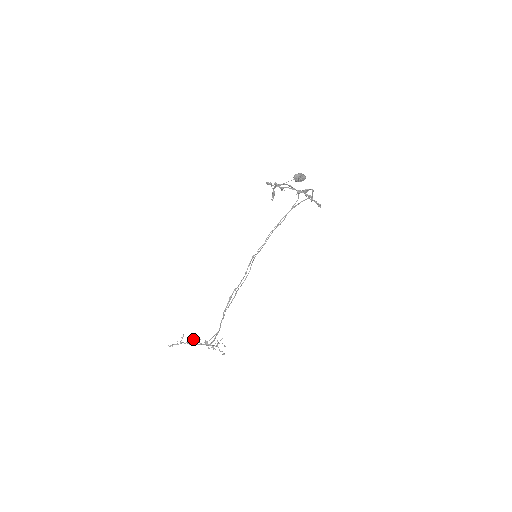
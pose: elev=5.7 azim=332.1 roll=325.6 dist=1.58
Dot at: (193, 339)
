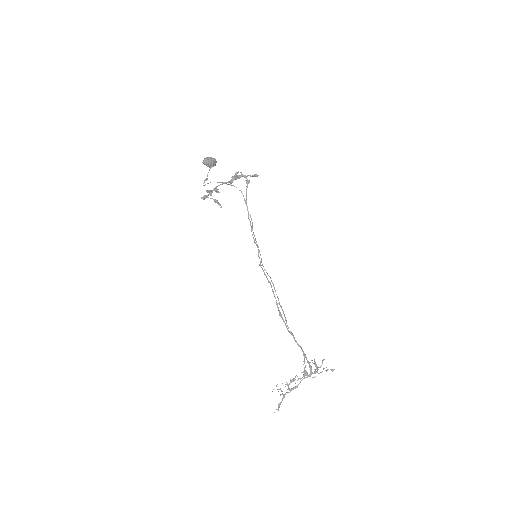
Dot at: occluded
